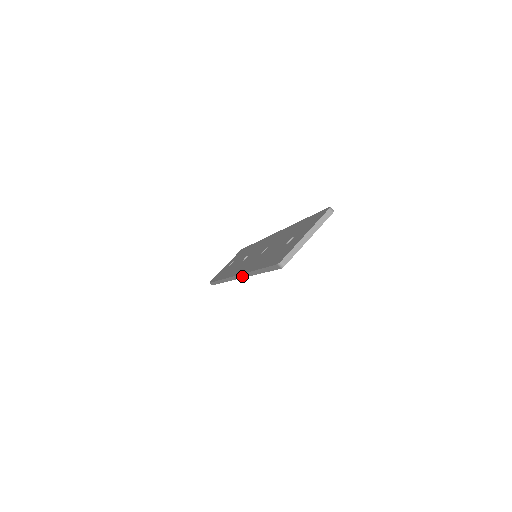
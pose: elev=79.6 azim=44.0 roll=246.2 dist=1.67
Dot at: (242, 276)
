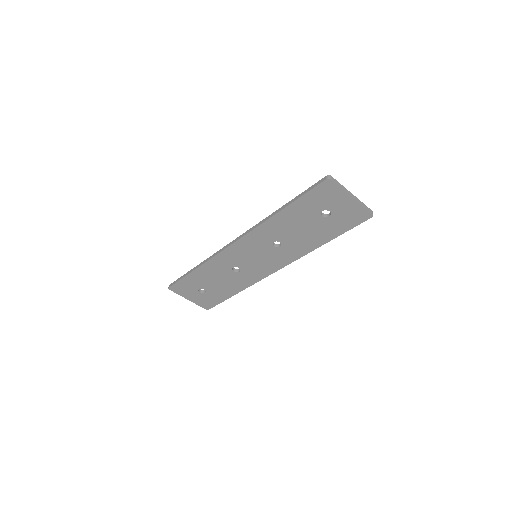
Dot at: (249, 230)
